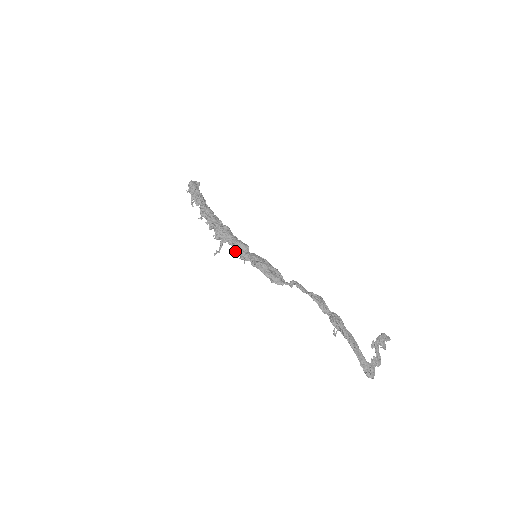
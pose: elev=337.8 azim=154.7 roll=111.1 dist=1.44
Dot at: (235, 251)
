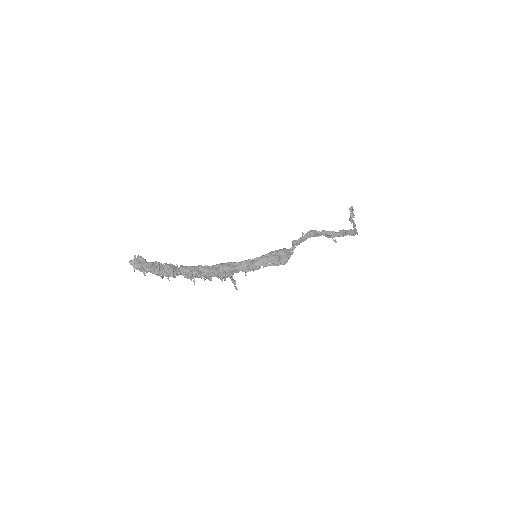
Dot at: (246, 272)
